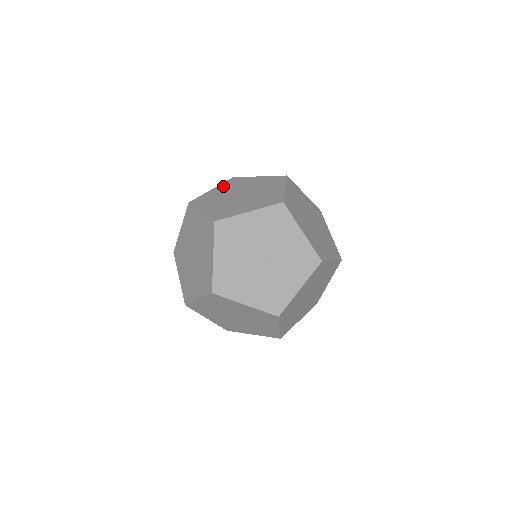
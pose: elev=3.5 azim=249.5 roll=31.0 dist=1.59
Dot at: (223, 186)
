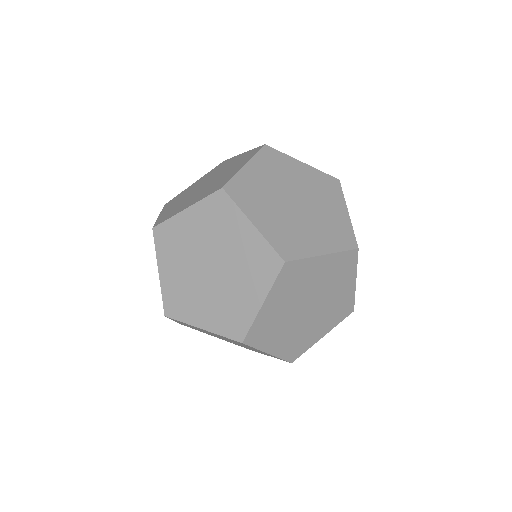
Dot at: (200, 213)
